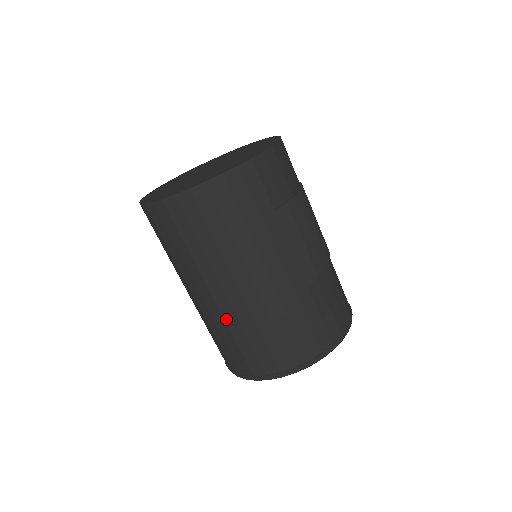
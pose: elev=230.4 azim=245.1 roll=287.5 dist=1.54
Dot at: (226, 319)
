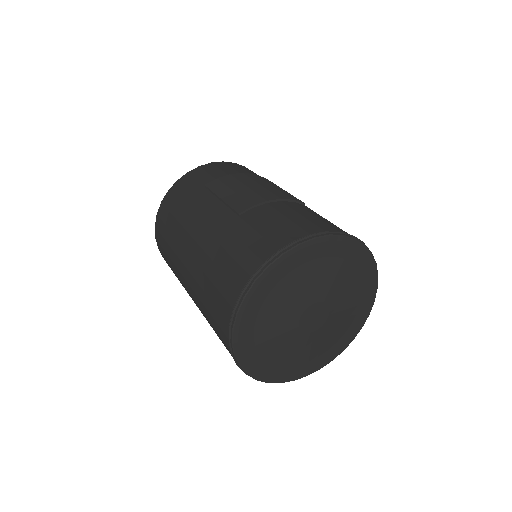
Dot at: (196, 293)
